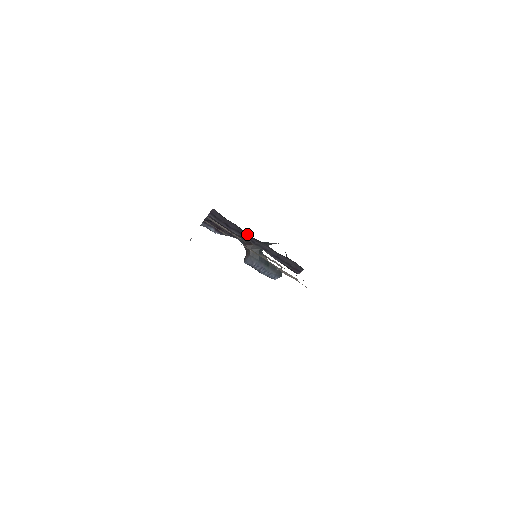
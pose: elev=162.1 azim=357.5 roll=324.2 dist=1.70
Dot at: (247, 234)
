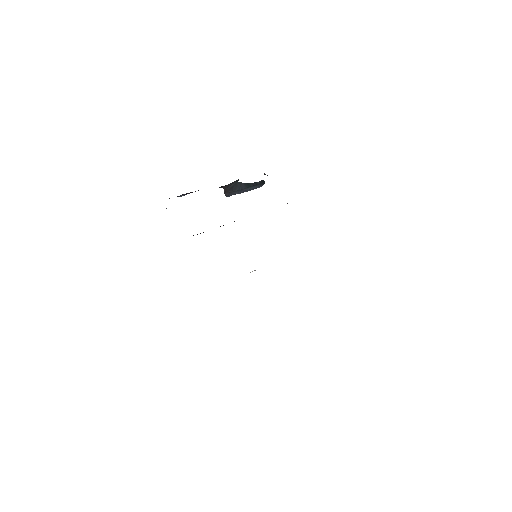
Dot at: occluded
